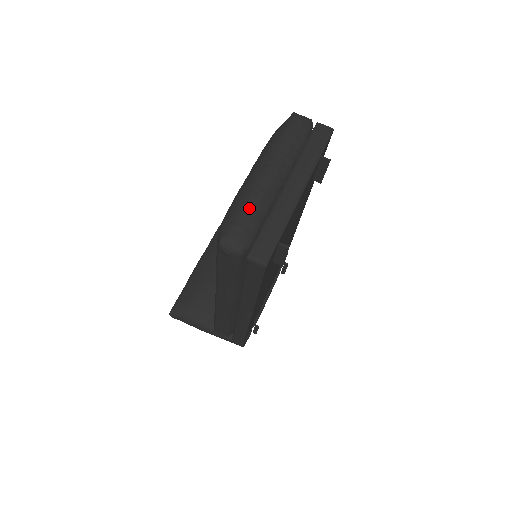
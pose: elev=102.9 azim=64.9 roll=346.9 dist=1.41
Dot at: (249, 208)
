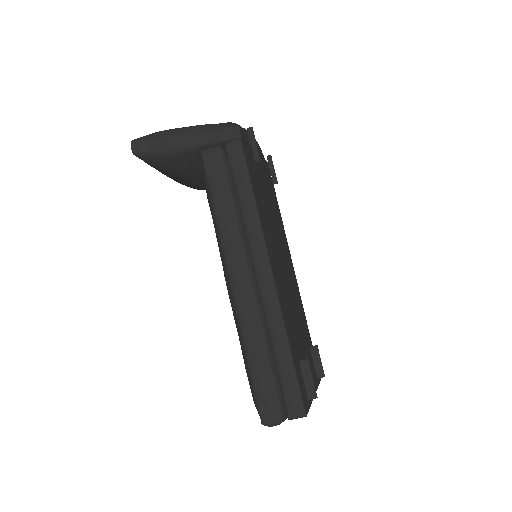
Dot at: occluded
